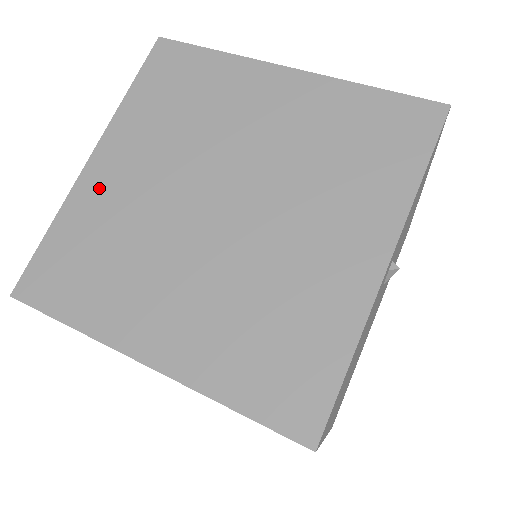
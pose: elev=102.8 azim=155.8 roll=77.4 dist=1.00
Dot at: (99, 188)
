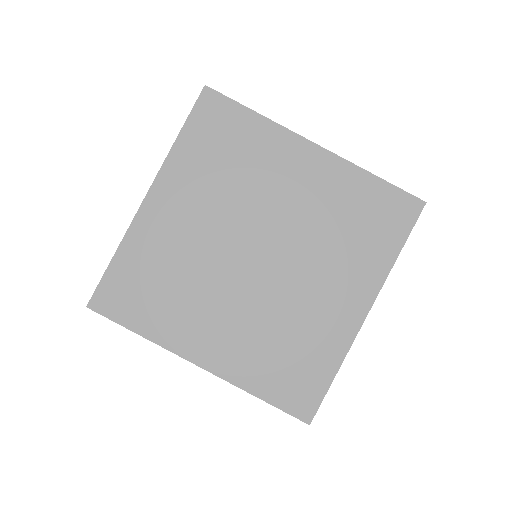
Dot at: (156, 225)
